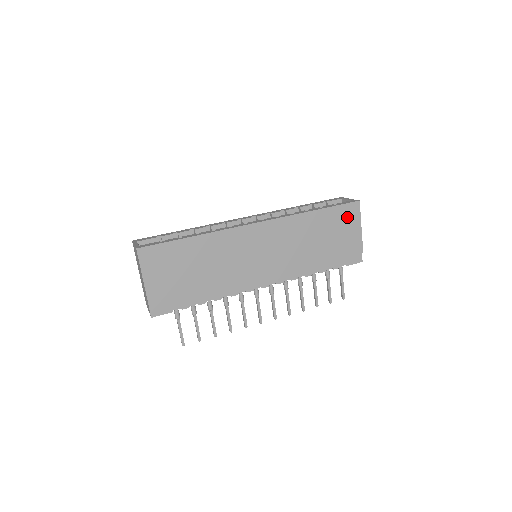
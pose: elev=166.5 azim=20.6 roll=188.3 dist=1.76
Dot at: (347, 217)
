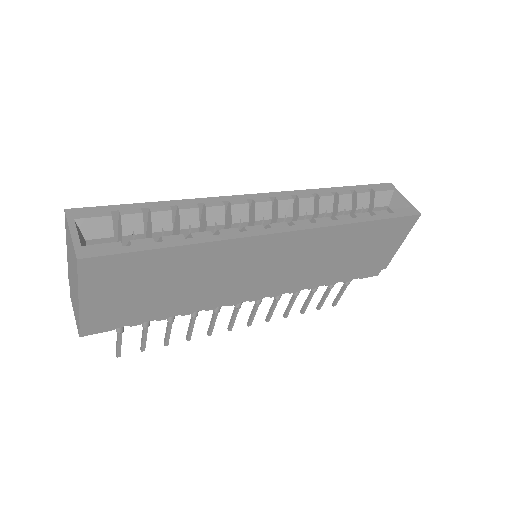
Dot at: (395, 231)
